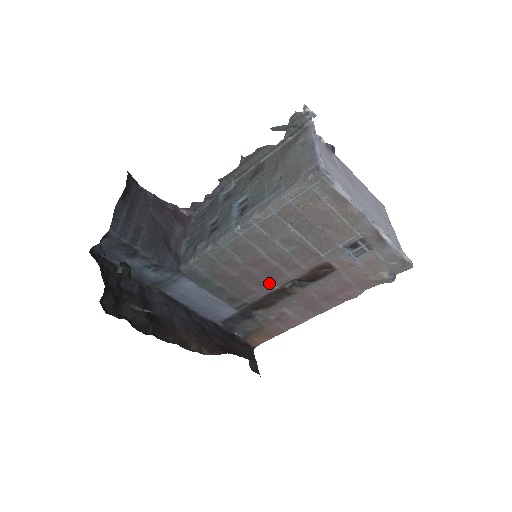
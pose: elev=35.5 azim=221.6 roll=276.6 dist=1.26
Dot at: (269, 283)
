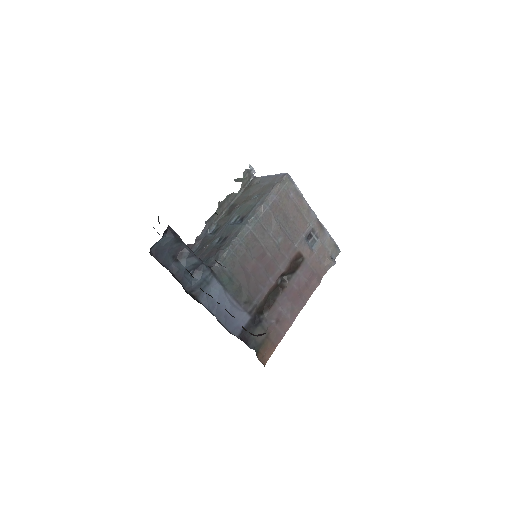
Dot at: (269, 279)
